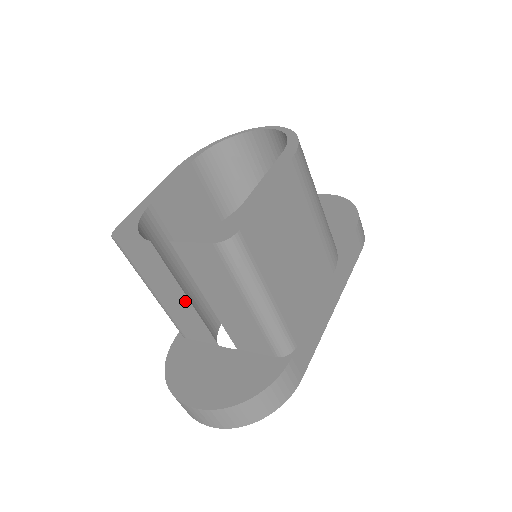
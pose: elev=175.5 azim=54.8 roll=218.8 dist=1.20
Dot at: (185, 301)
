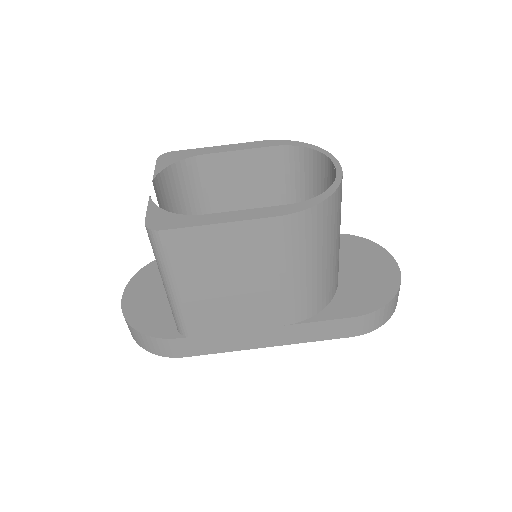
Dot at: occluded
